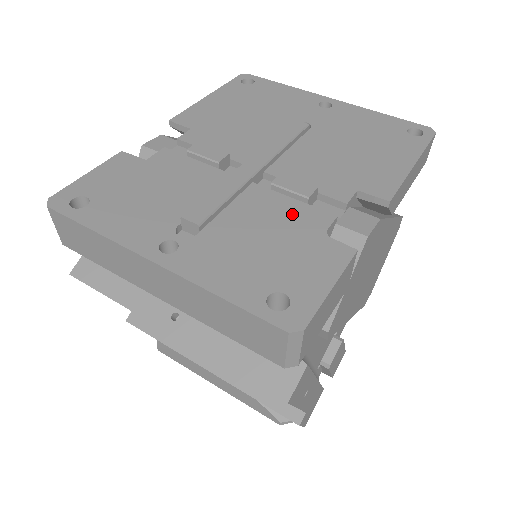
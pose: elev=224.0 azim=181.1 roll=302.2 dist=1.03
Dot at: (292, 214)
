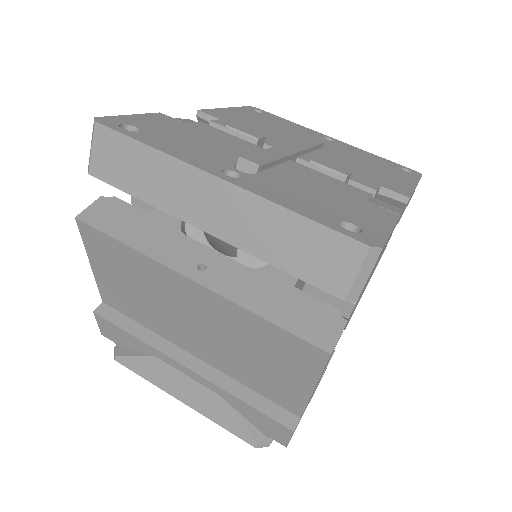
Dot at: (334, 184)
